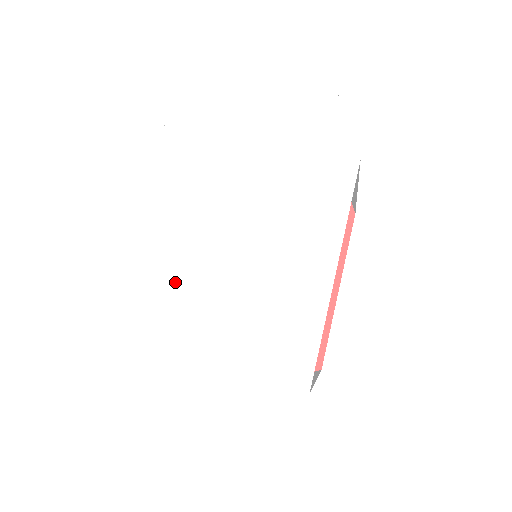
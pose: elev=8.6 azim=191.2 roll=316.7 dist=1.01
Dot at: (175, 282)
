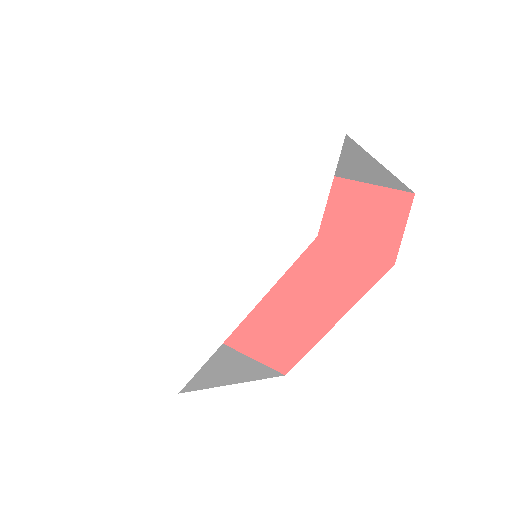
Dot at: (152, 249)
